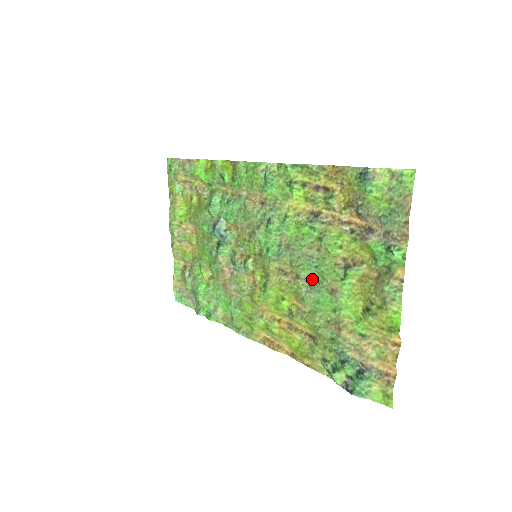
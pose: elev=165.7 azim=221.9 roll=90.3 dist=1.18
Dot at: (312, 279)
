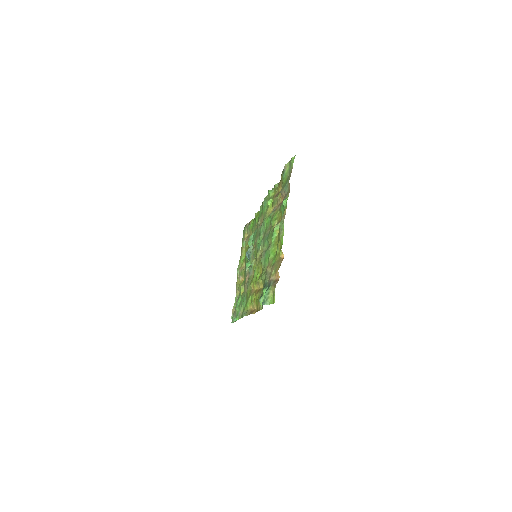
Dot at: occluded
